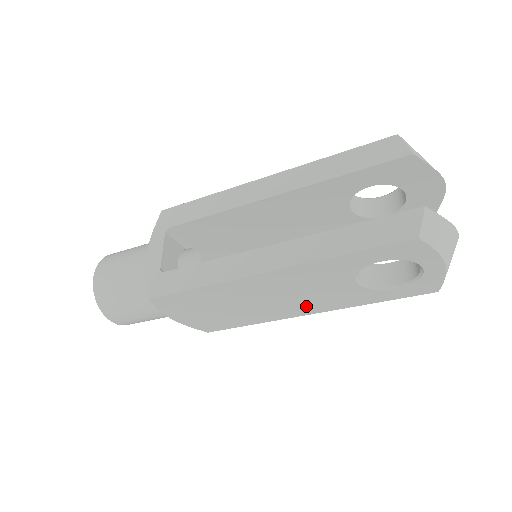
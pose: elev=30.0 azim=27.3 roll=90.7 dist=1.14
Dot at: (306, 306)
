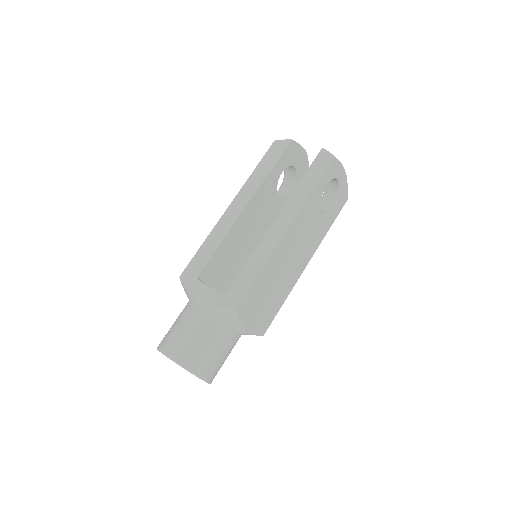
Dot at: (305, 256)
